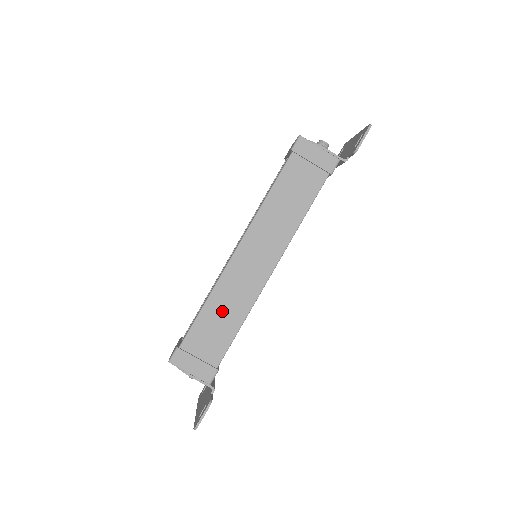
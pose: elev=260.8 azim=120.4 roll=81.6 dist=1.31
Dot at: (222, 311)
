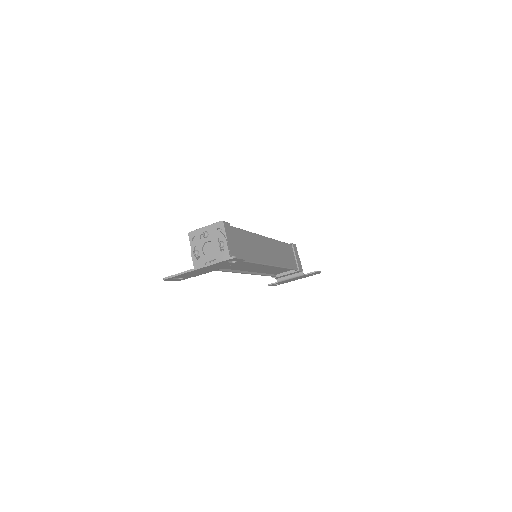
Dot at: (250, 245)
